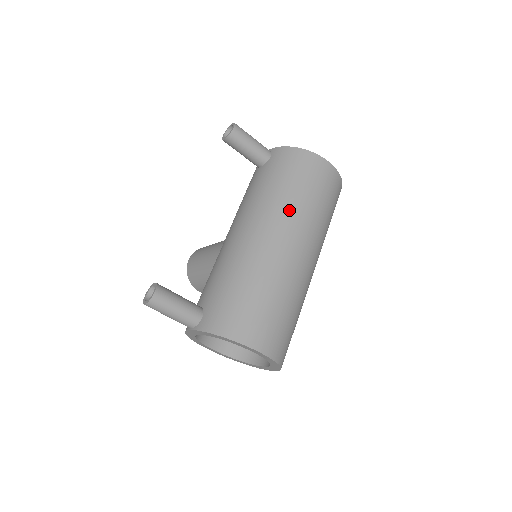
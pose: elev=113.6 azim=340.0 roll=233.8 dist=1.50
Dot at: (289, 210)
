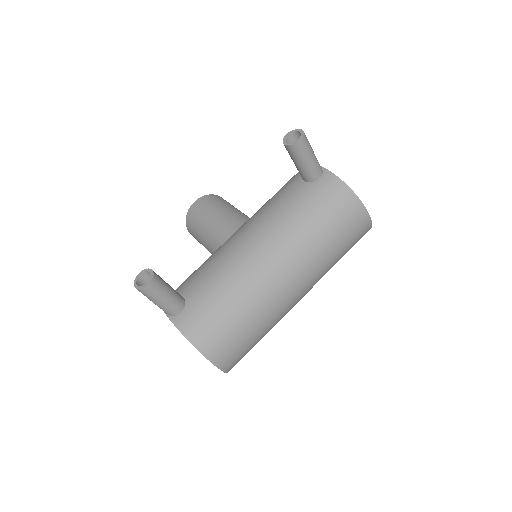
Dot at: (307, 251)
